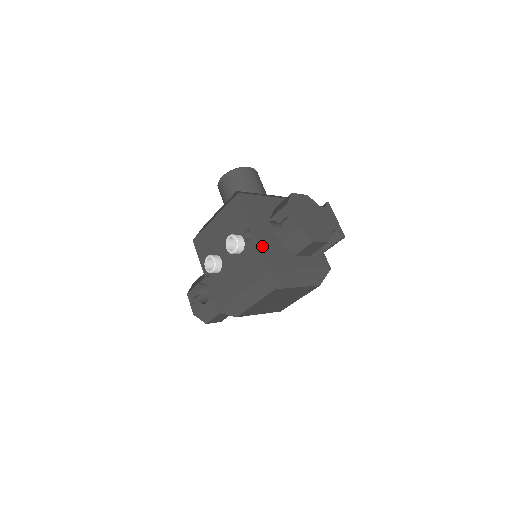
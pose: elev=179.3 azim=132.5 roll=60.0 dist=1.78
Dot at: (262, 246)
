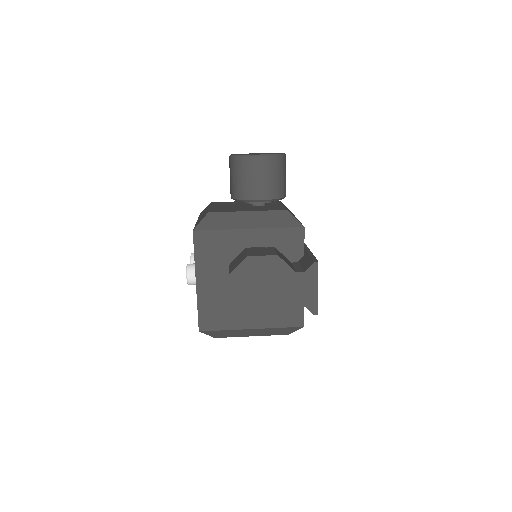
Dot at: (201, 301)
